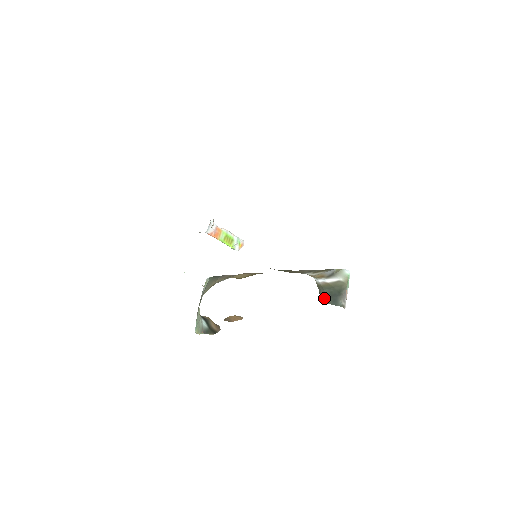
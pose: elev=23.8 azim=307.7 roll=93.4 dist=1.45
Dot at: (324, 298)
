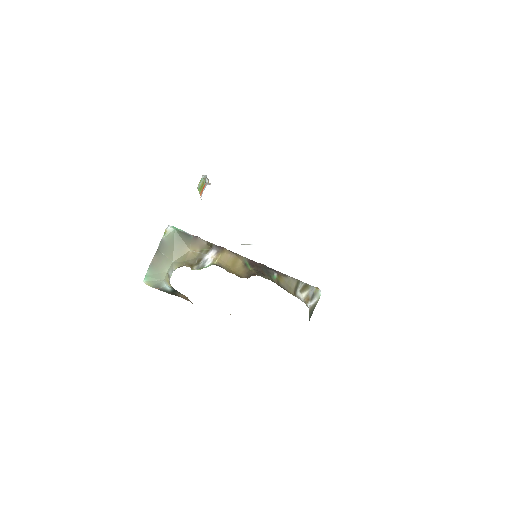
Dot at: occluded
